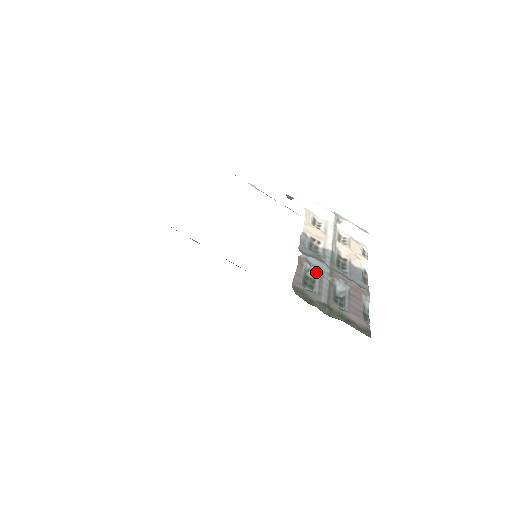
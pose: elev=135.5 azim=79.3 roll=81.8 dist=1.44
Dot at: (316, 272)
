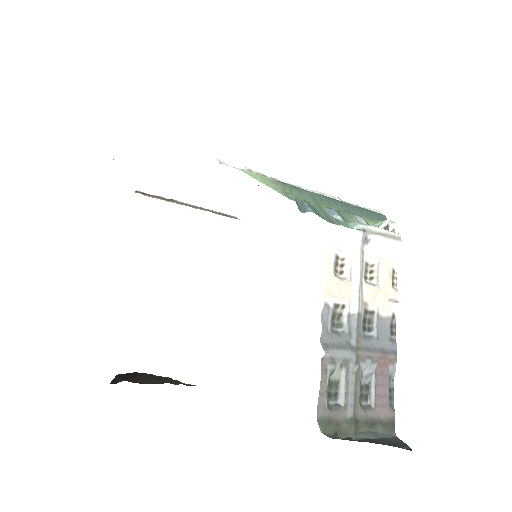
Dot at: (341, 368)
